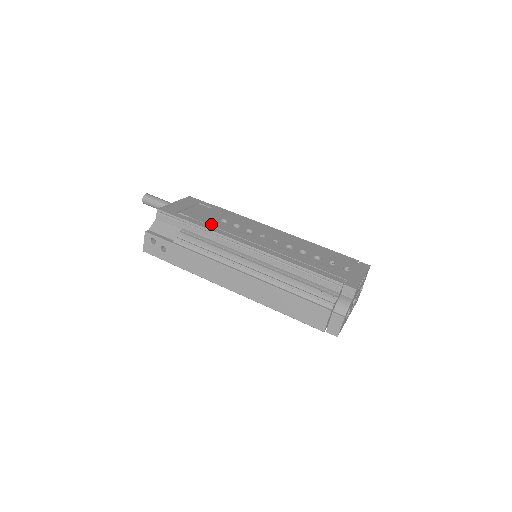
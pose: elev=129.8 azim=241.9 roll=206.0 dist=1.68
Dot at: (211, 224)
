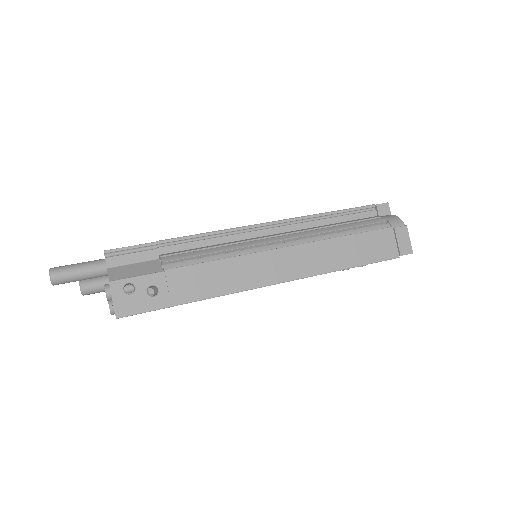
Dot at: occluded
